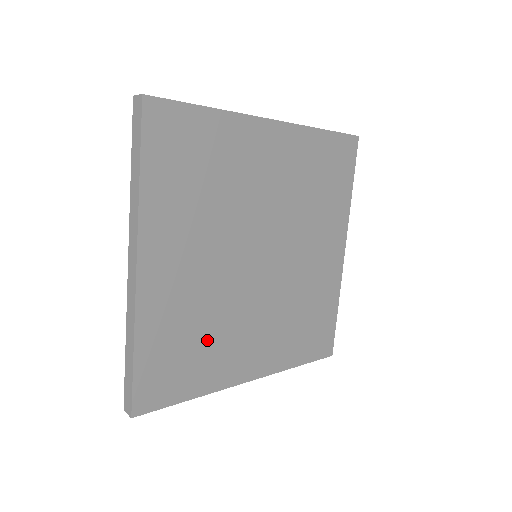
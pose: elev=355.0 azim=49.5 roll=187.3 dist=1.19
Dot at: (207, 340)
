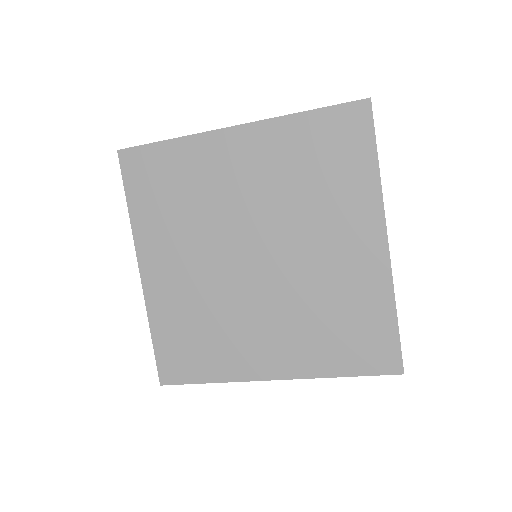
Dot at: (213, 333)
